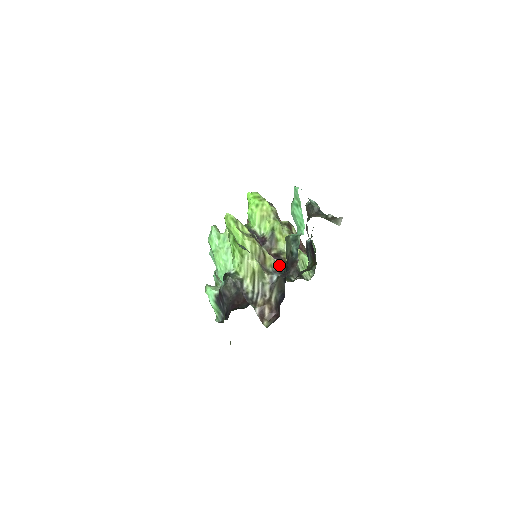
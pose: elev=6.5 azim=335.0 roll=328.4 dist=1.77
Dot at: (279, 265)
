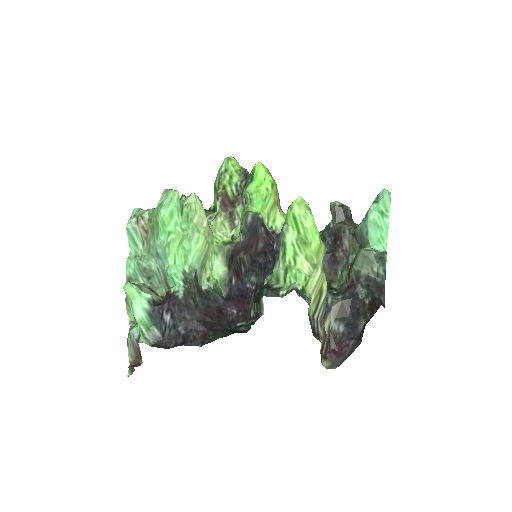
Dot at: occluded
